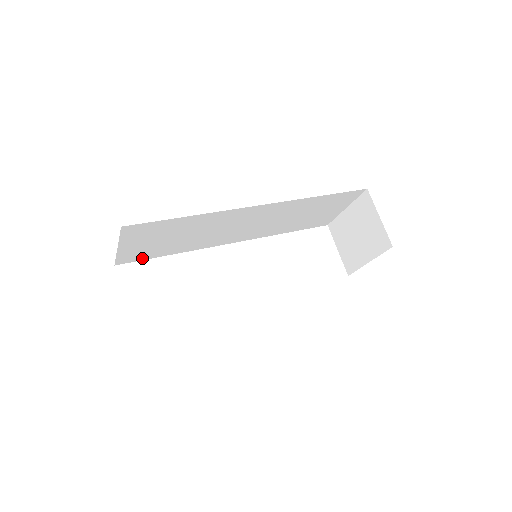
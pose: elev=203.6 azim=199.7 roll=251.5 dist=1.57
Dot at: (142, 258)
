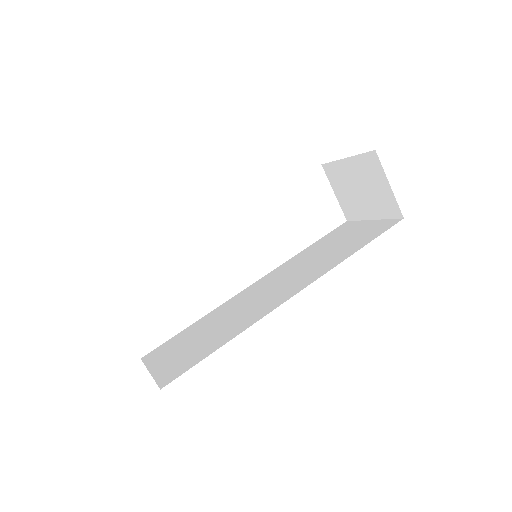
Dot at: occluded
